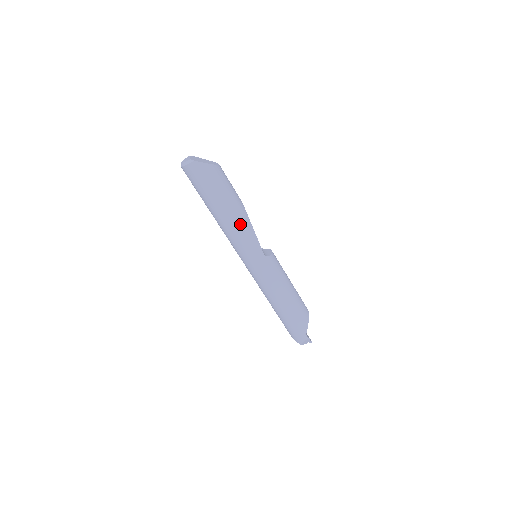
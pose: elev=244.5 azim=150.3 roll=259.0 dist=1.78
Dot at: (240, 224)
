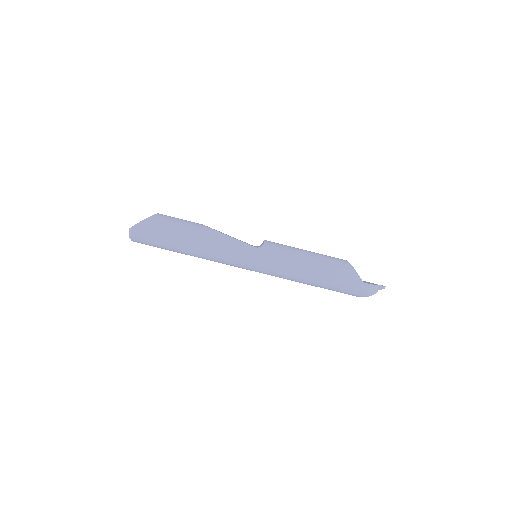
Dot at: (212, 241)
